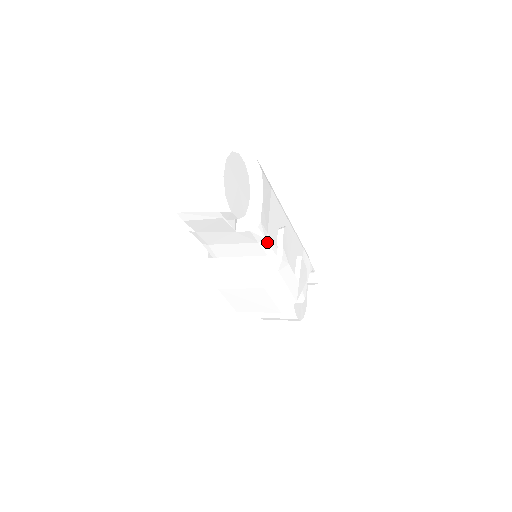
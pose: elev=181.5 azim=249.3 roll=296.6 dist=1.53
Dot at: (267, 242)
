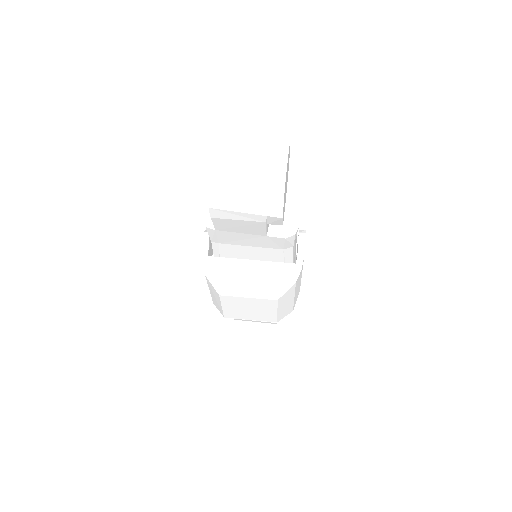
Dot at: (292, 249)
